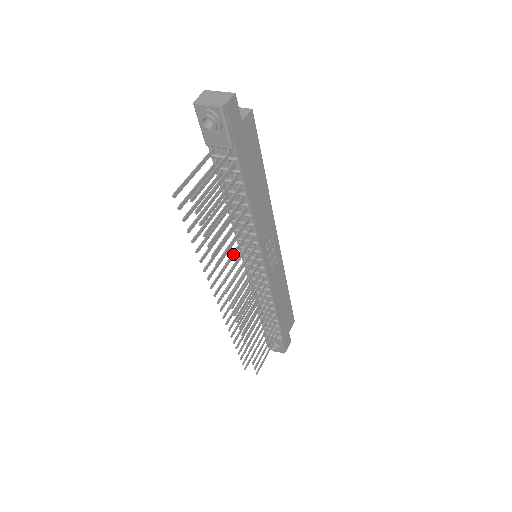
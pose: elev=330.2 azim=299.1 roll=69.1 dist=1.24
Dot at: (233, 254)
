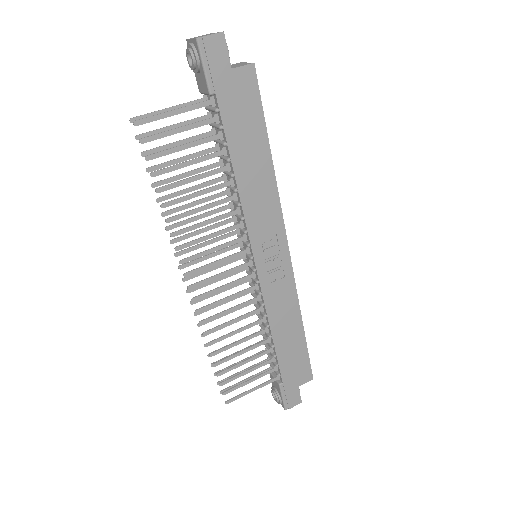
Dot at: (201, 223)
